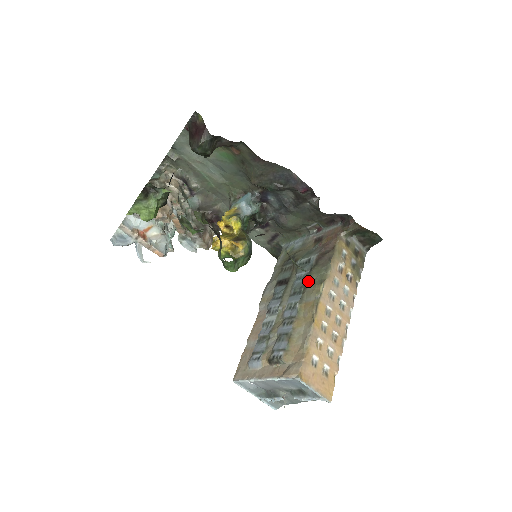
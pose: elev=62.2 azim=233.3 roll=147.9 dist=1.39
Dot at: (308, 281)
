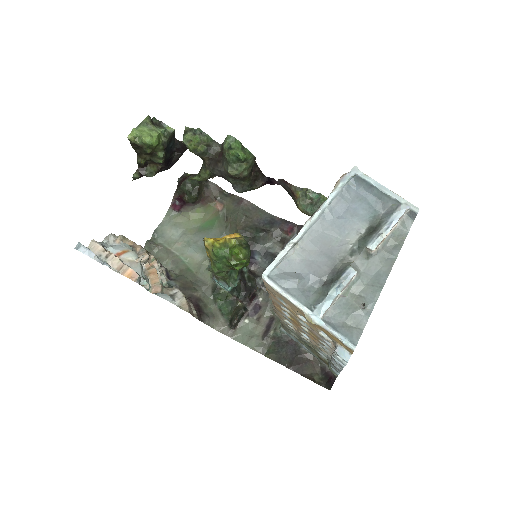
Dot at: occluded
